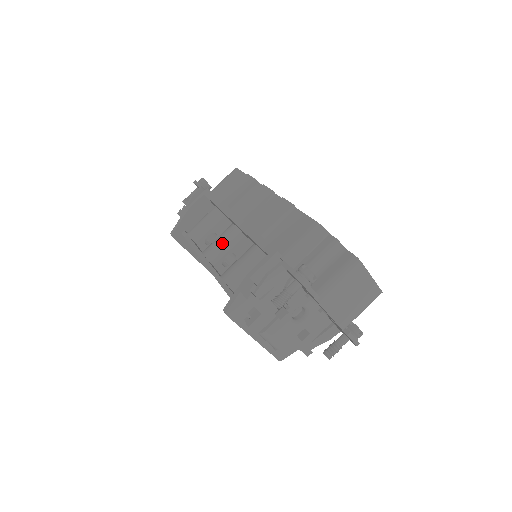
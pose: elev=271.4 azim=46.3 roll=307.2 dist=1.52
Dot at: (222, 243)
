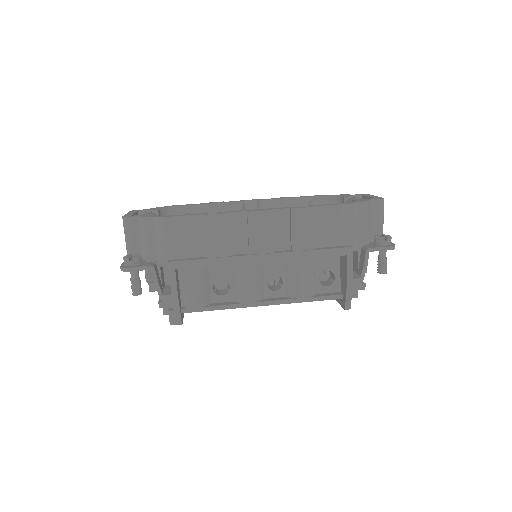
Dot at: (255, 281)
